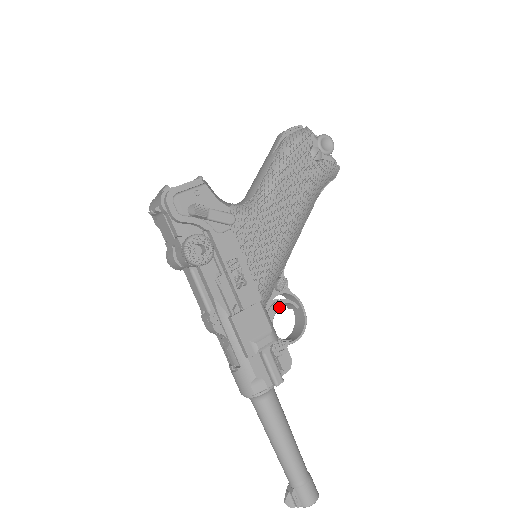
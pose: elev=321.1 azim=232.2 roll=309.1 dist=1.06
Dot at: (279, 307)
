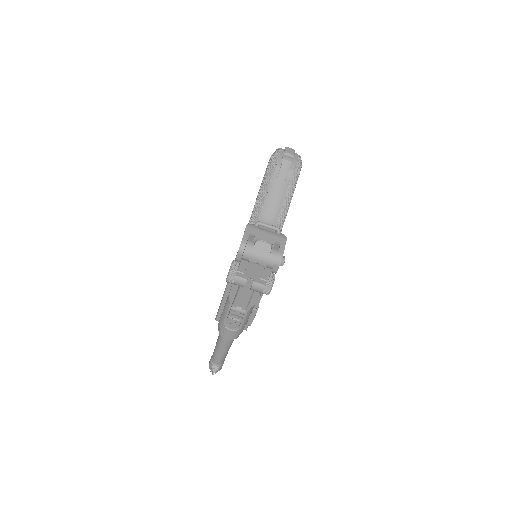
Dot at: occluded
